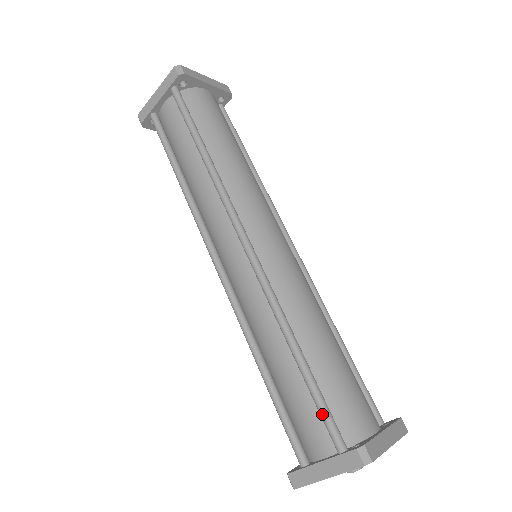
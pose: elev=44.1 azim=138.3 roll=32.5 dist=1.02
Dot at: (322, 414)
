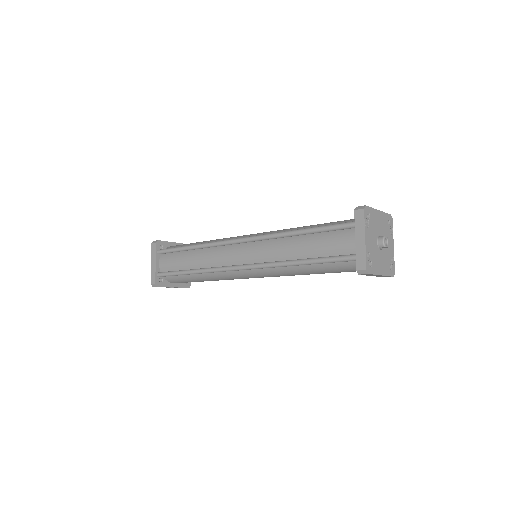
Dot at: (332, 227)
